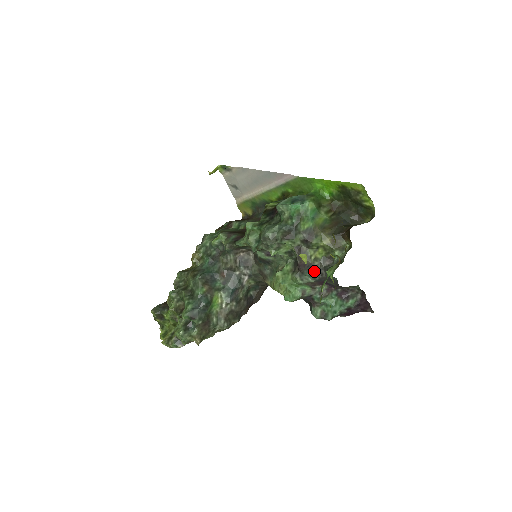
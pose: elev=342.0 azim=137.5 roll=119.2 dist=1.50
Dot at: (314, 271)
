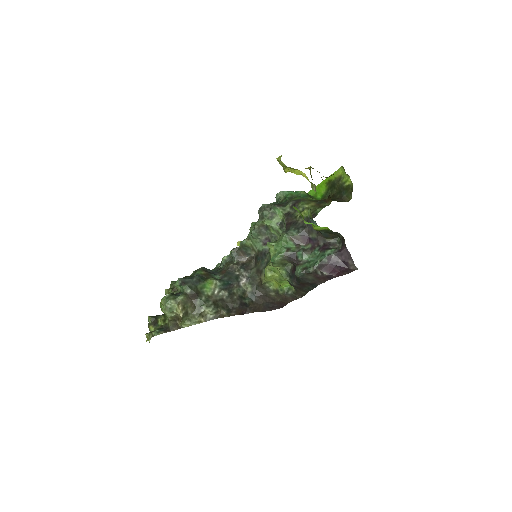
Dot at: (298, 226)
